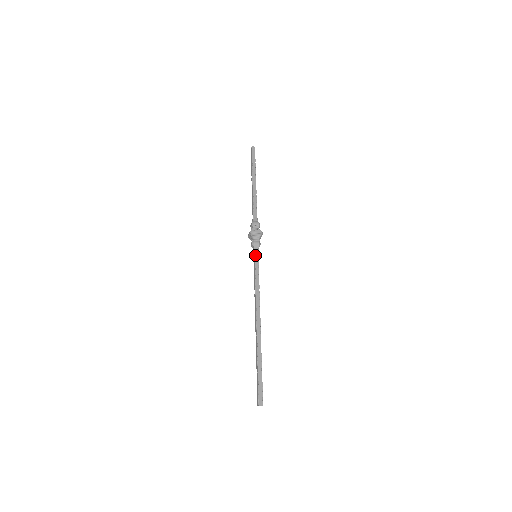
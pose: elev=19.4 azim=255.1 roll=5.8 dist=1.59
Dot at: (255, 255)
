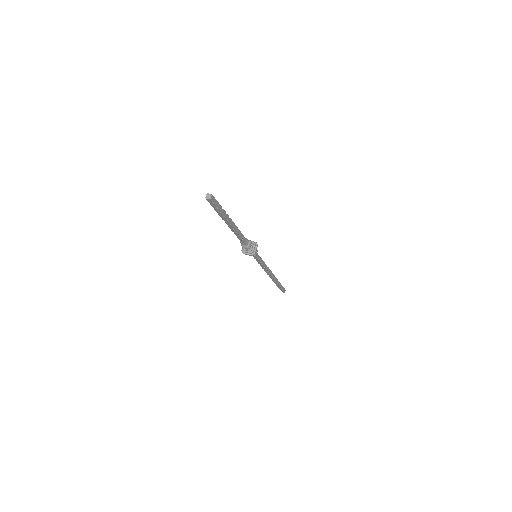
Dot at: (254, 258)
